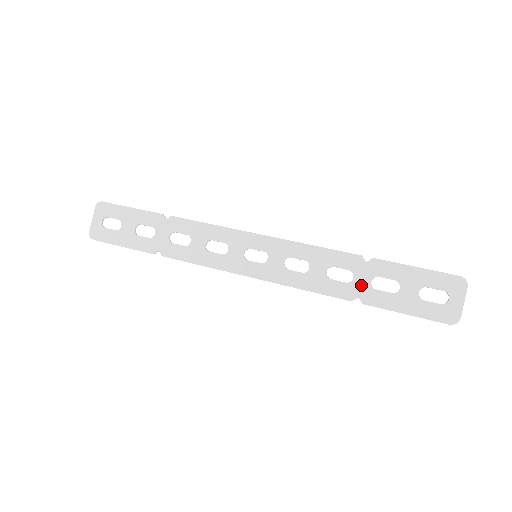
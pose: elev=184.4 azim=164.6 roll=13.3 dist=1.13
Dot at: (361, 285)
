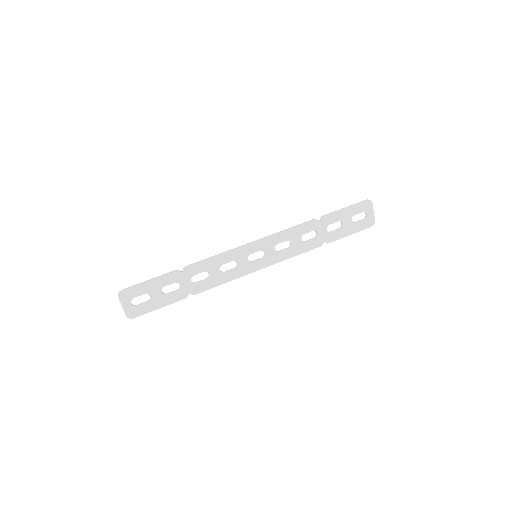
Dot at: (323, 235)
